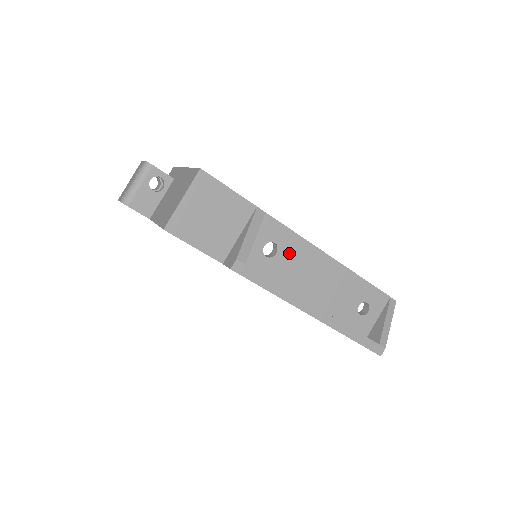
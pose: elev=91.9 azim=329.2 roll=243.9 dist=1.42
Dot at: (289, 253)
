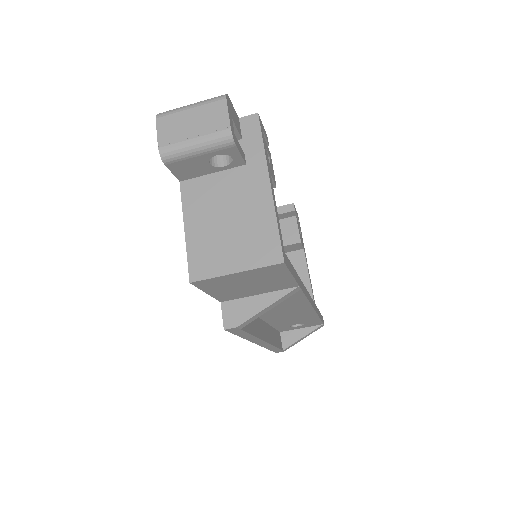
Dot at: (286, 305)
